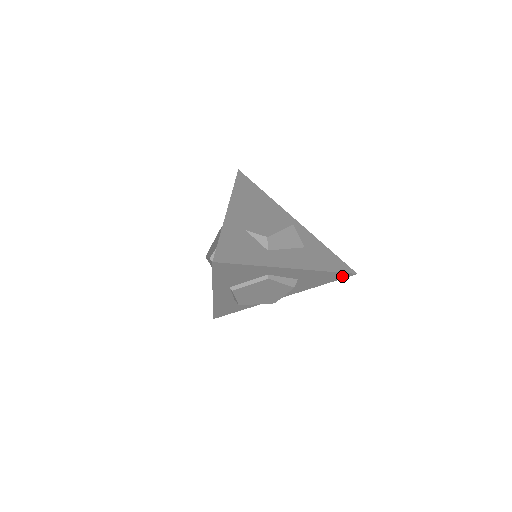
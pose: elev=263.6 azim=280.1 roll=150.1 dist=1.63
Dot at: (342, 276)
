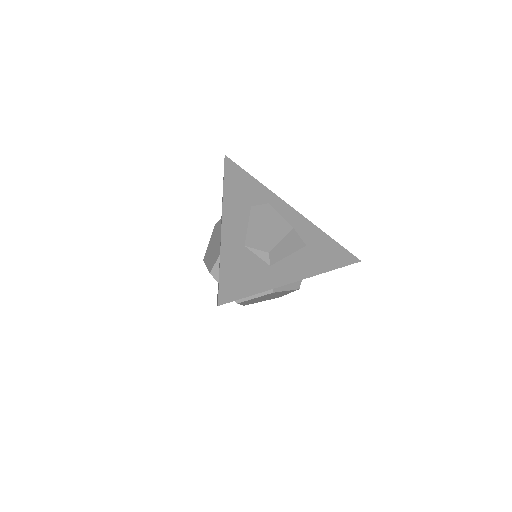
Dot at: occluded
